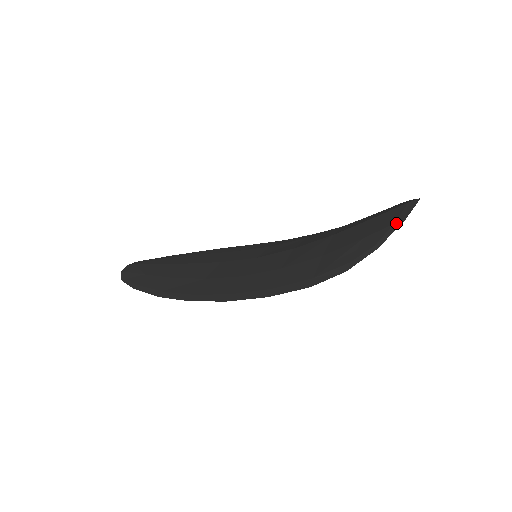
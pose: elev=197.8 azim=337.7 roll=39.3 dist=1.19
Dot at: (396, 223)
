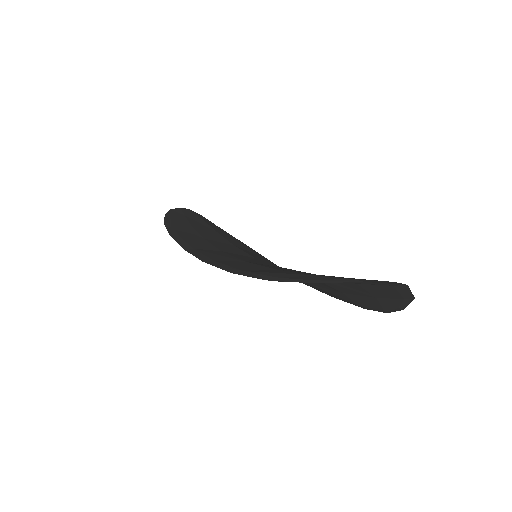
Dot at: (354, 279)
